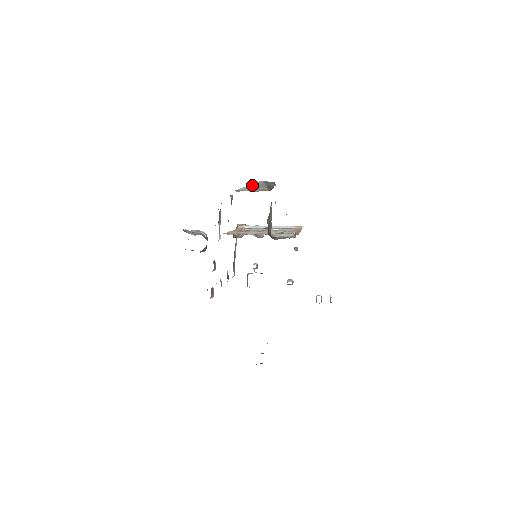
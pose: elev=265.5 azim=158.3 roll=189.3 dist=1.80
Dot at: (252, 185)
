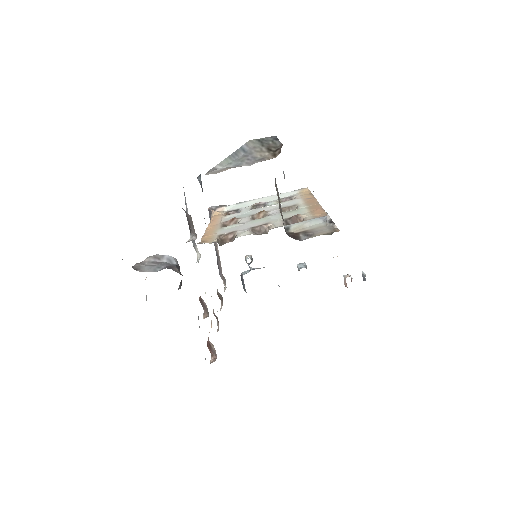
Dot at: (236, 152)
